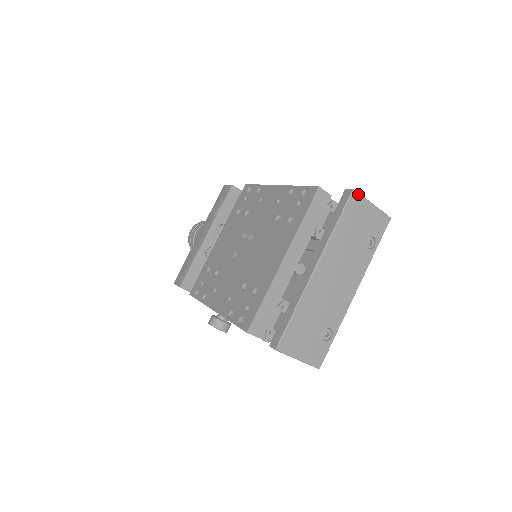
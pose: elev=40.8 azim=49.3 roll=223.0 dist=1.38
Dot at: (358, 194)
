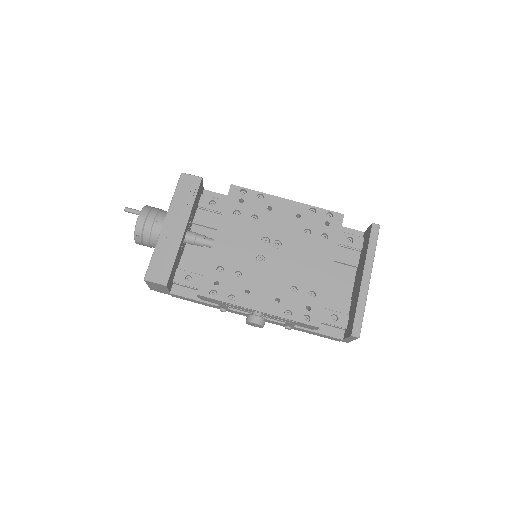
Dot at: occluded
